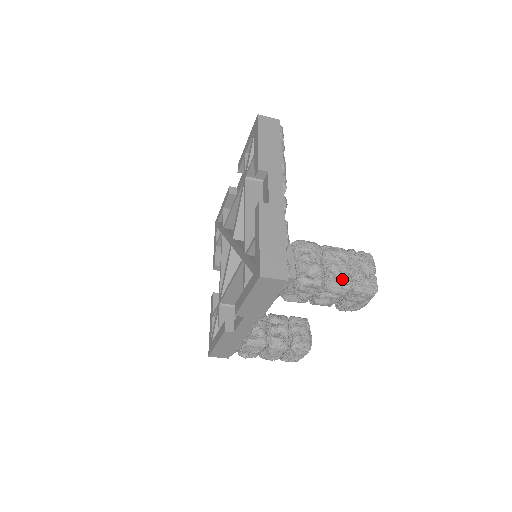
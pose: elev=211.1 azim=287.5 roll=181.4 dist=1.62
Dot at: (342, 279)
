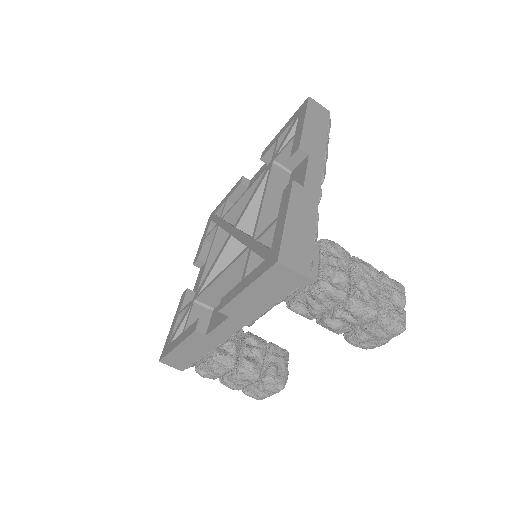
Dot at: (369, 301)
